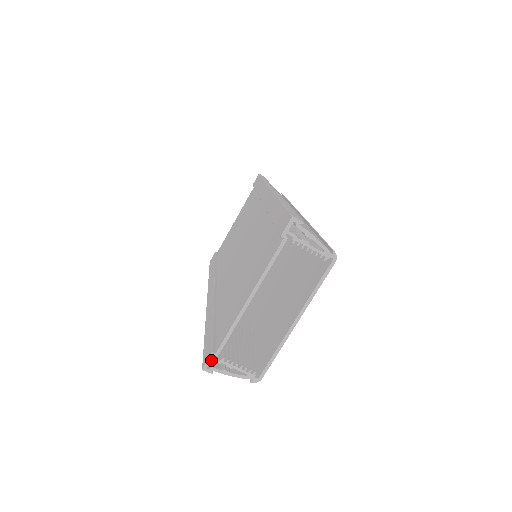
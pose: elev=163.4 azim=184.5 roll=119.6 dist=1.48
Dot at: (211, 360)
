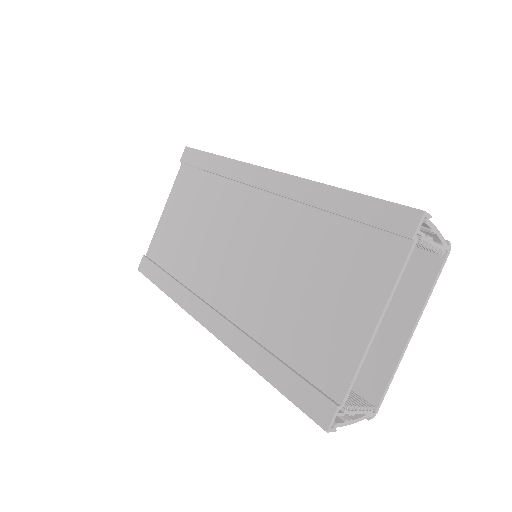
Dot at: occluded
